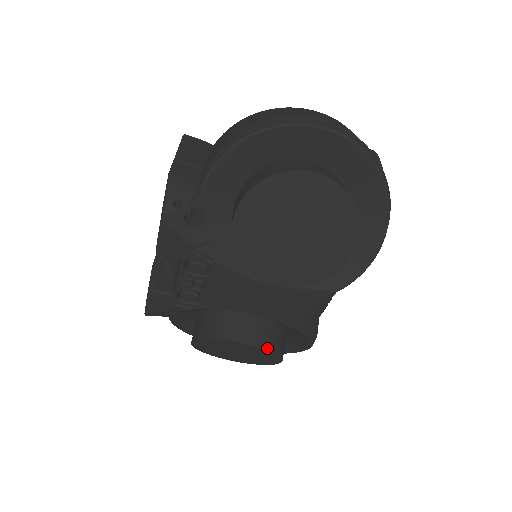
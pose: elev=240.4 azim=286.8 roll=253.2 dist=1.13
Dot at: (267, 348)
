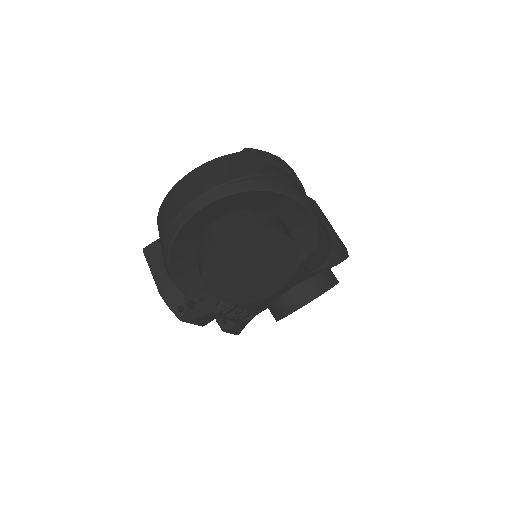
Dot at: (317, 296)
